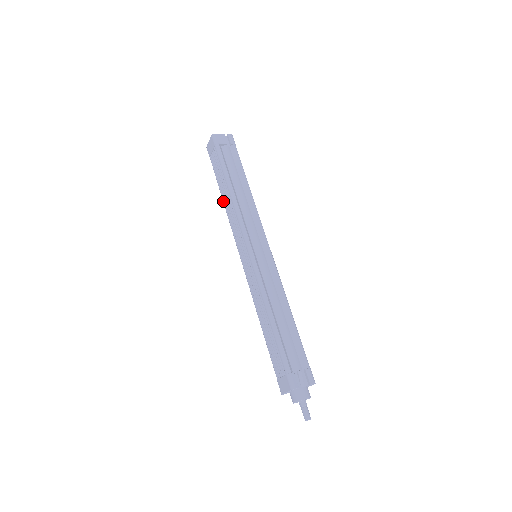
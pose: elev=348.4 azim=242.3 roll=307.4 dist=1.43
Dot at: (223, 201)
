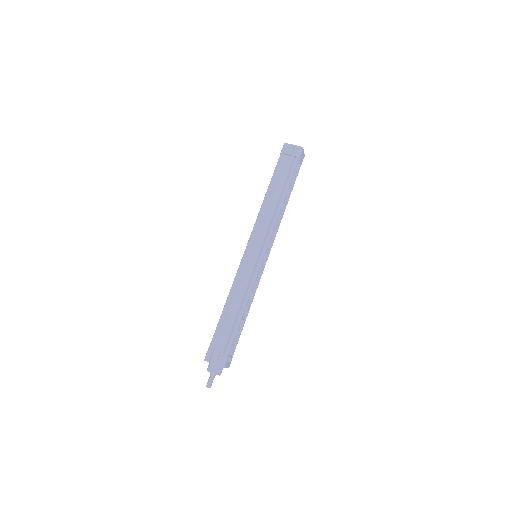
Dot at: occluded
